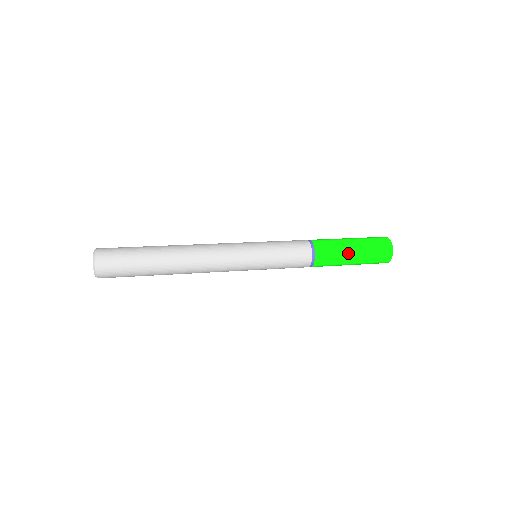
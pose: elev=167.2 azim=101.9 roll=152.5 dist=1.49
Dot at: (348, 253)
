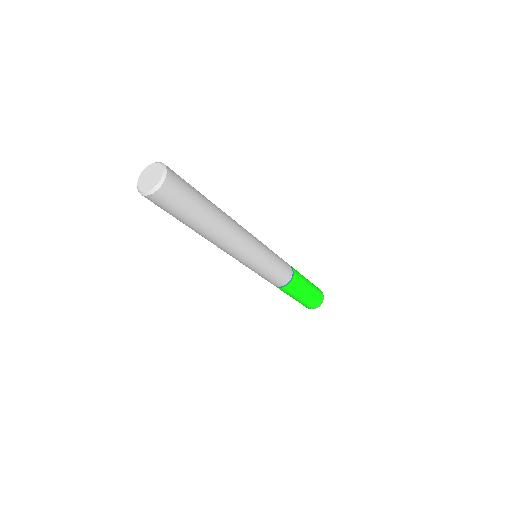
Dot at: (304, 292)
